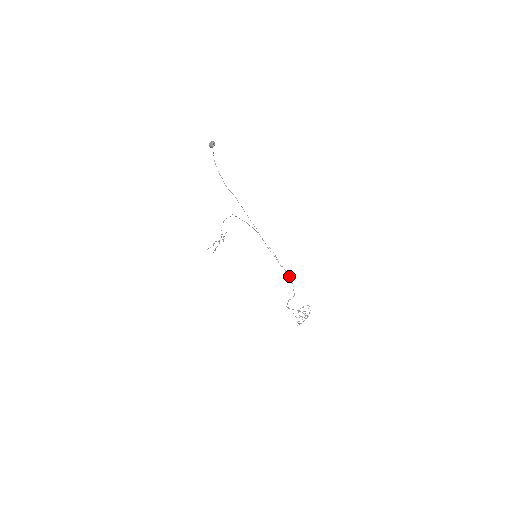
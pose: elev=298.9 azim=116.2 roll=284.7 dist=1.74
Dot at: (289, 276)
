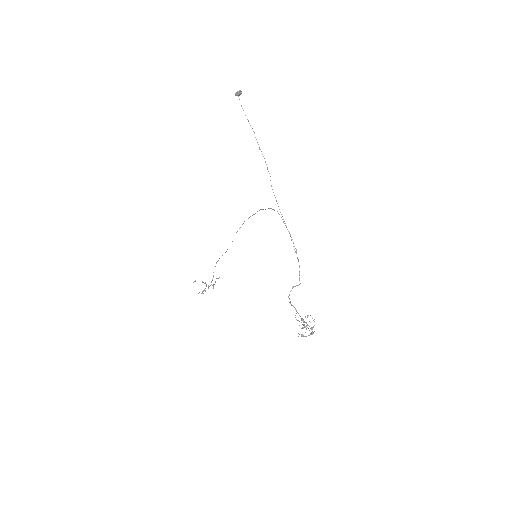
Dot at: occluded
